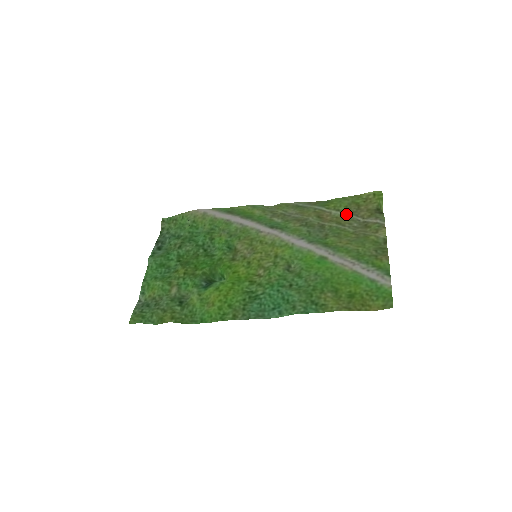
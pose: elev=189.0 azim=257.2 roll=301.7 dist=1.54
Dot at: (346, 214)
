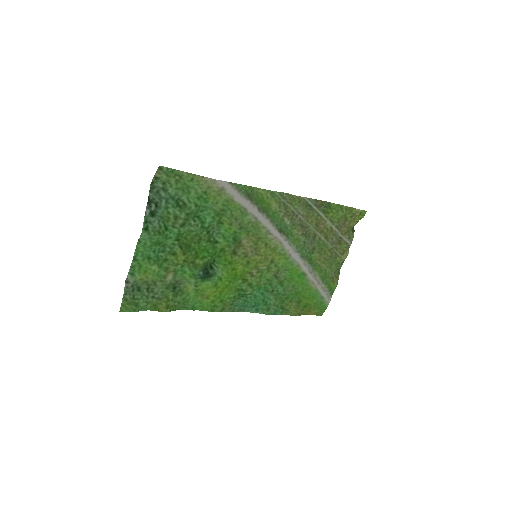
Dot at: (334, 227)
